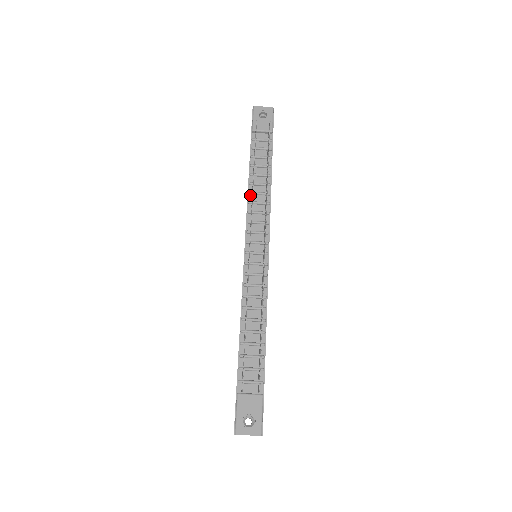
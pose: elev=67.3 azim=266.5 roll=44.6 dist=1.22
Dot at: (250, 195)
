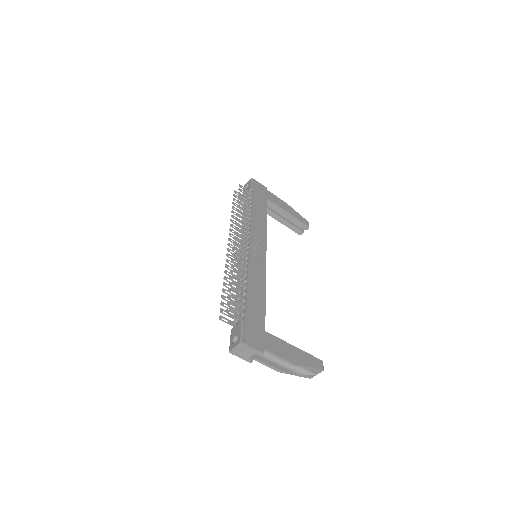
Dot at: occluded
